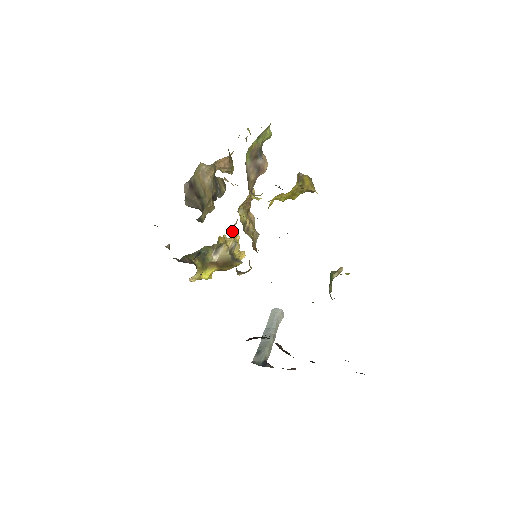
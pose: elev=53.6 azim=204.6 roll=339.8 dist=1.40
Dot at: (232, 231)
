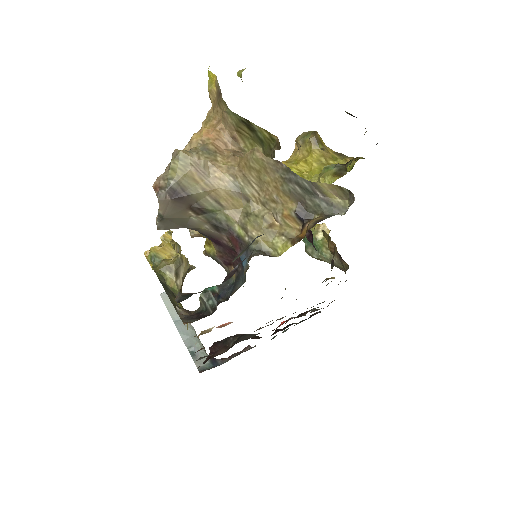
Dot at: (199, 235)
